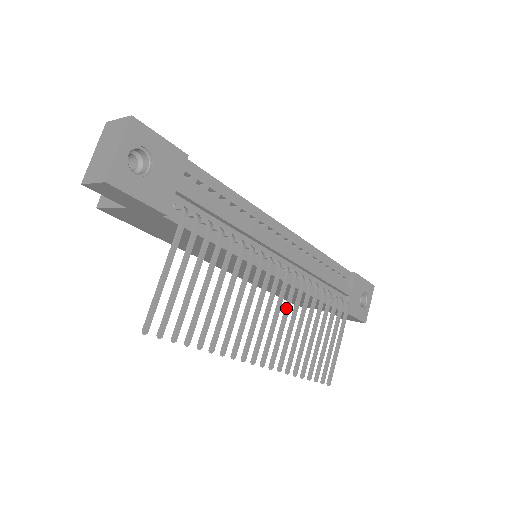
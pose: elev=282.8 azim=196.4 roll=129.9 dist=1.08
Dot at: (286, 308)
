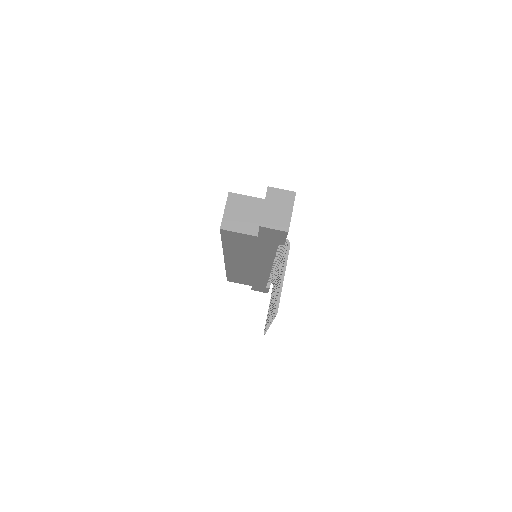
Dot at: occluded
